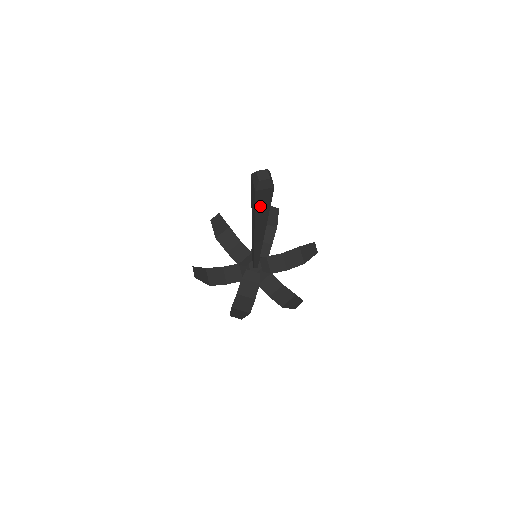
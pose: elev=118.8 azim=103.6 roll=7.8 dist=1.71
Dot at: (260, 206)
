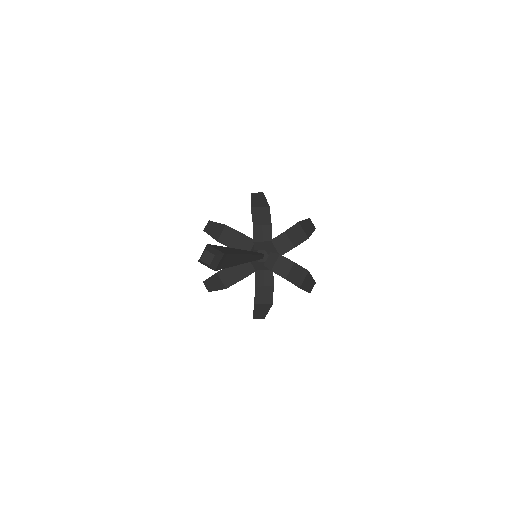
Dot at: occluded
